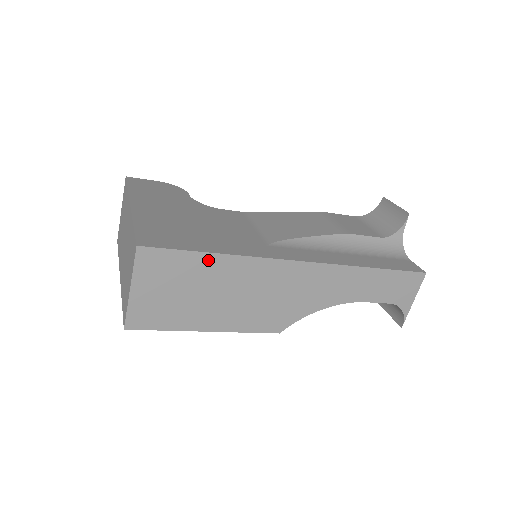
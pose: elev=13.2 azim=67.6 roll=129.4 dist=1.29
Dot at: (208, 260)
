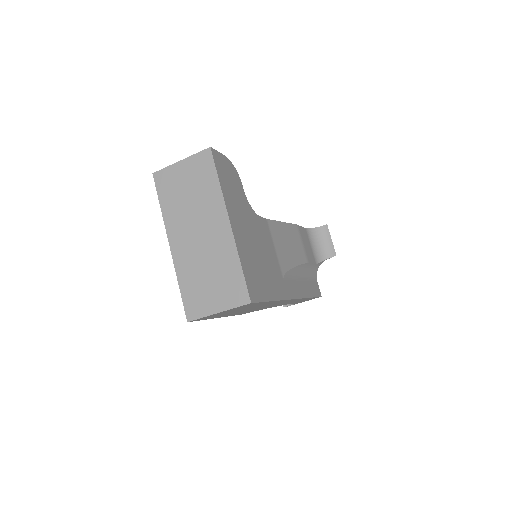
Dot at: occluded
